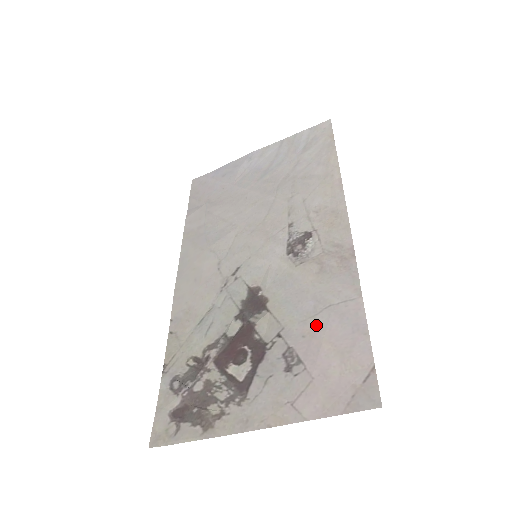
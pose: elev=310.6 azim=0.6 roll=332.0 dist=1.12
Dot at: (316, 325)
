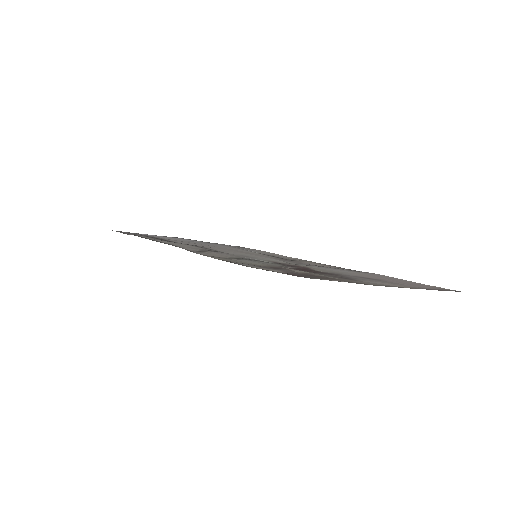
Dot at: (365, 274)
